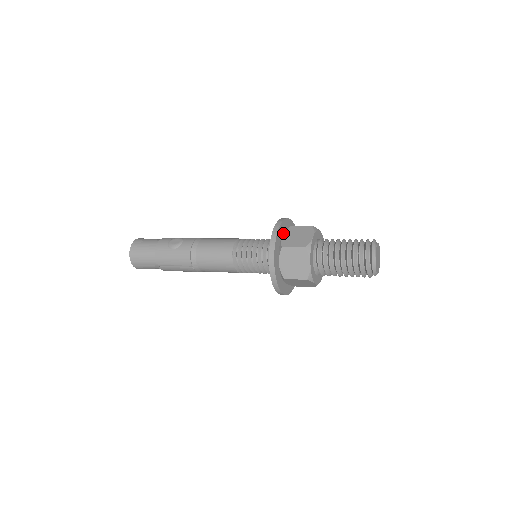
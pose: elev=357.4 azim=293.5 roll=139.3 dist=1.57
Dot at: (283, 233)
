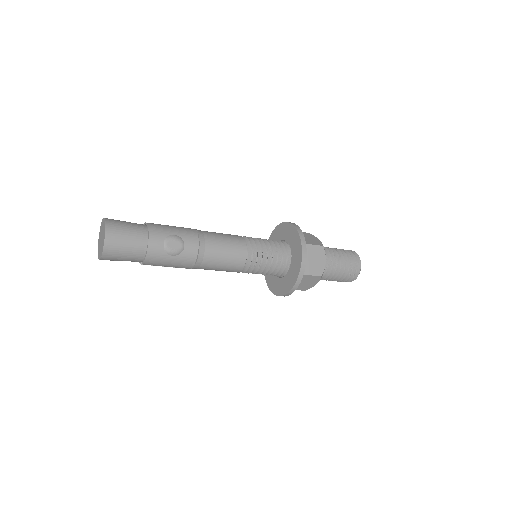
Dot at: occluded
